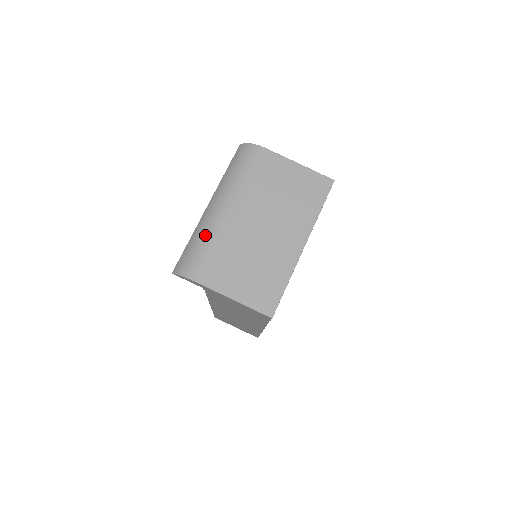
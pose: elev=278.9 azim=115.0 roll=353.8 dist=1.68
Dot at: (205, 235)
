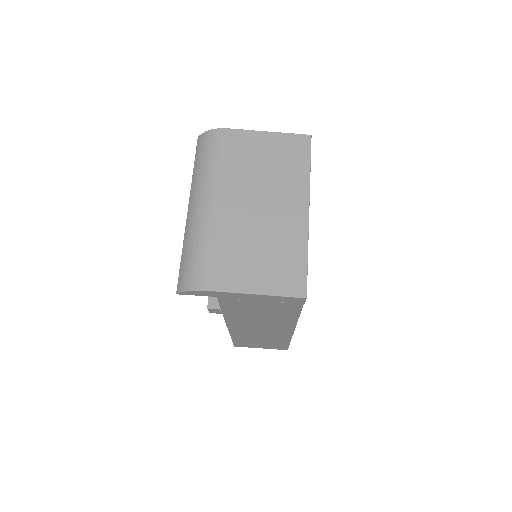
Dot at: (197, 238)
